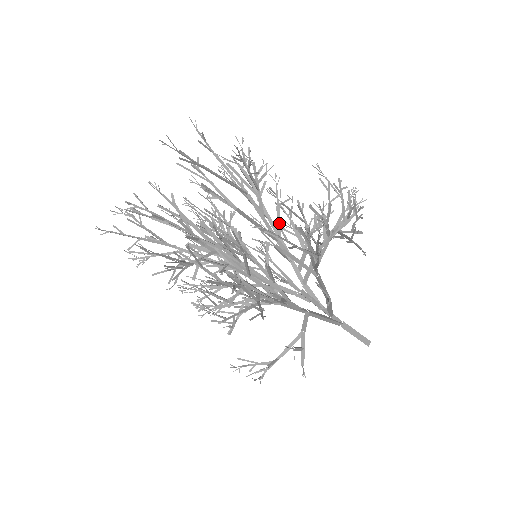
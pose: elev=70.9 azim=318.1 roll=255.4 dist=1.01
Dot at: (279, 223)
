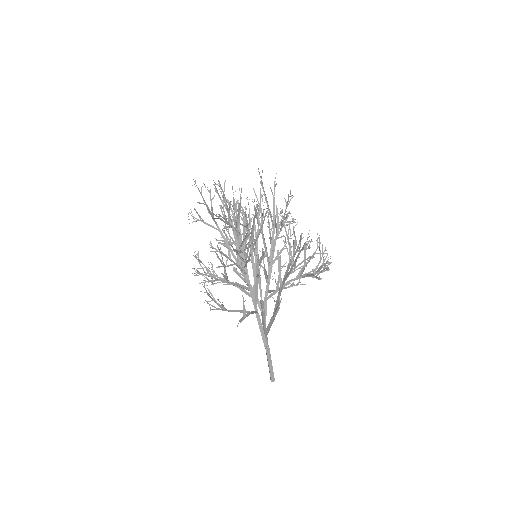
Dot at: occluded
